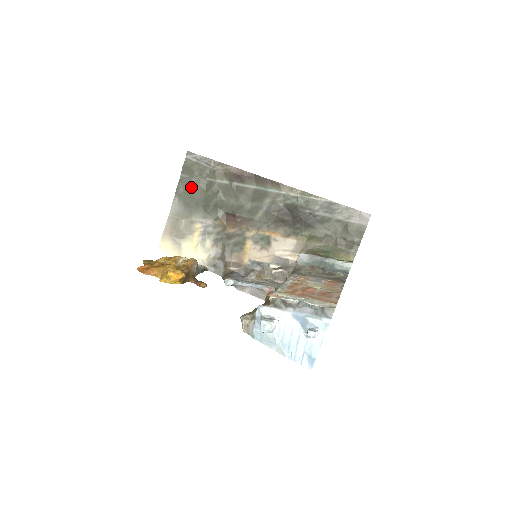
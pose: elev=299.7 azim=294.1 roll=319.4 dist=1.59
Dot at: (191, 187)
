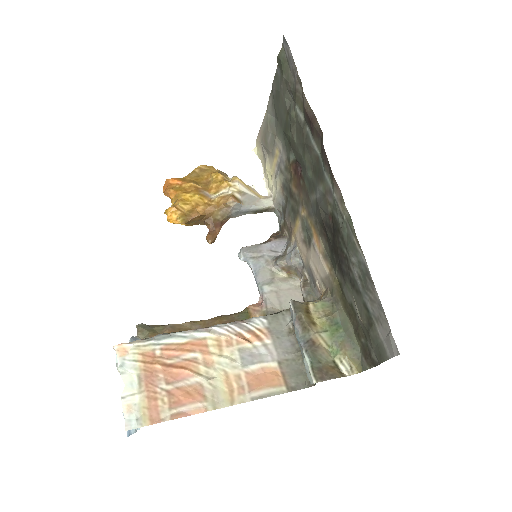
Dot at: (280, 94)
